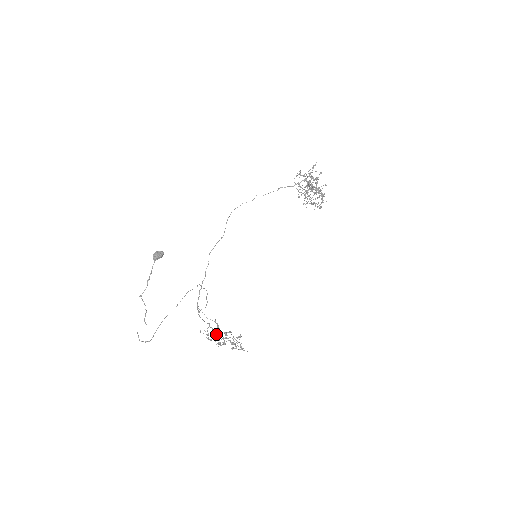
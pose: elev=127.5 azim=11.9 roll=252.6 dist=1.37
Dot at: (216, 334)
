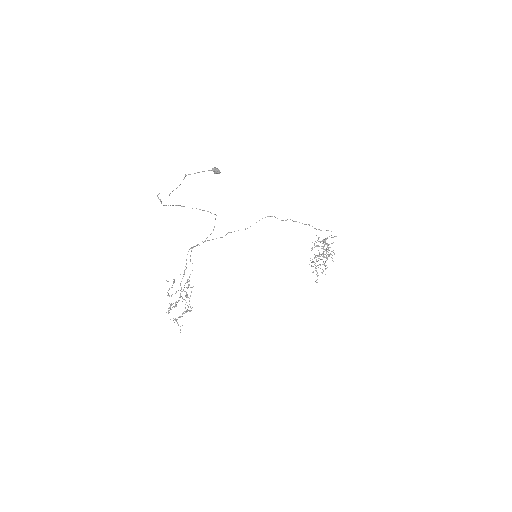
Dot at: occluded
